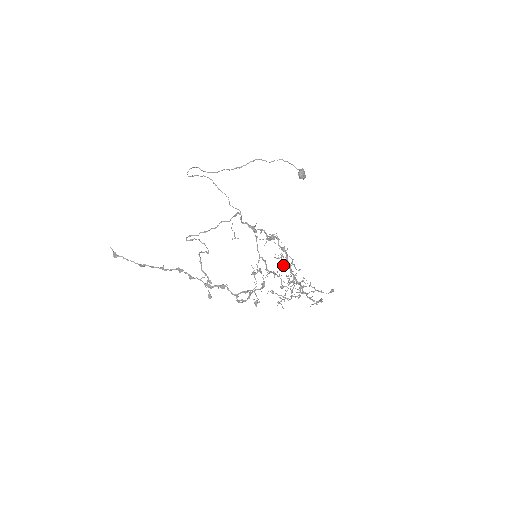
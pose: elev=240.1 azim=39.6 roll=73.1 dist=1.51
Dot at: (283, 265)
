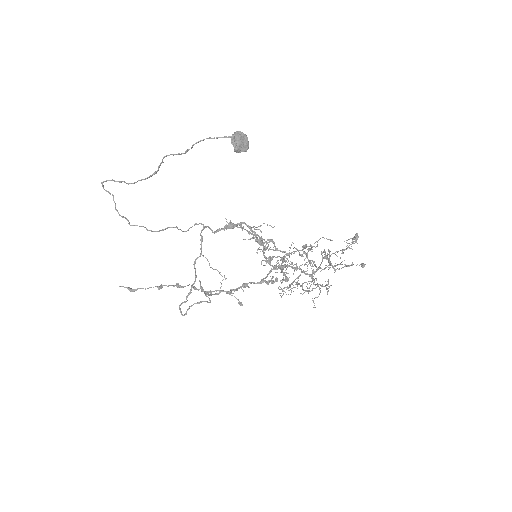
Dot at: occluded
